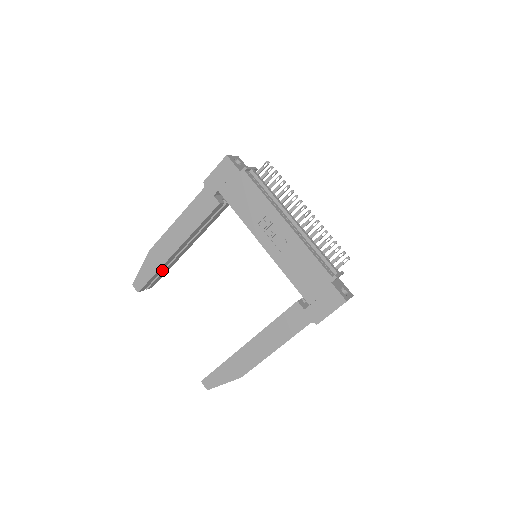
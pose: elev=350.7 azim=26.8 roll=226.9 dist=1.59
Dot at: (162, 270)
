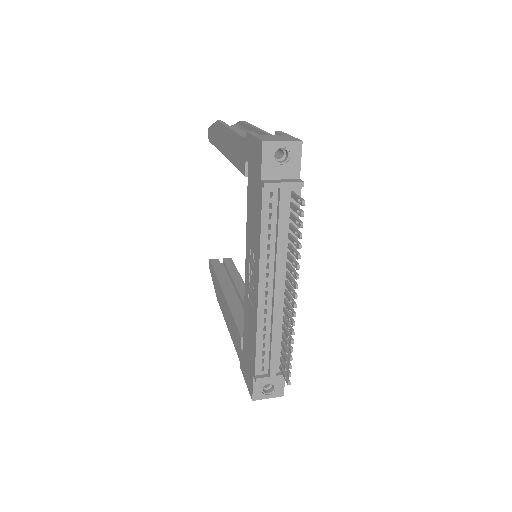
Dot at: occluded
